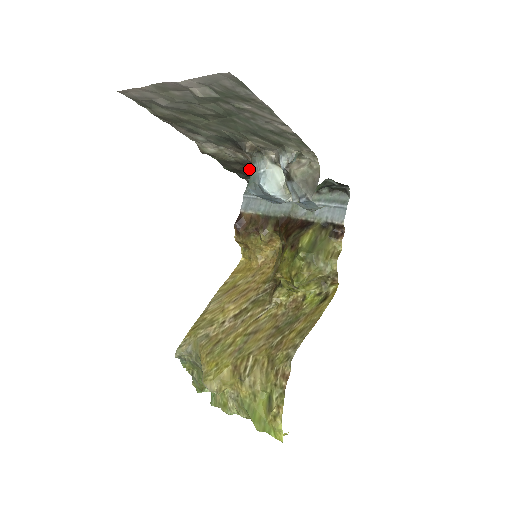
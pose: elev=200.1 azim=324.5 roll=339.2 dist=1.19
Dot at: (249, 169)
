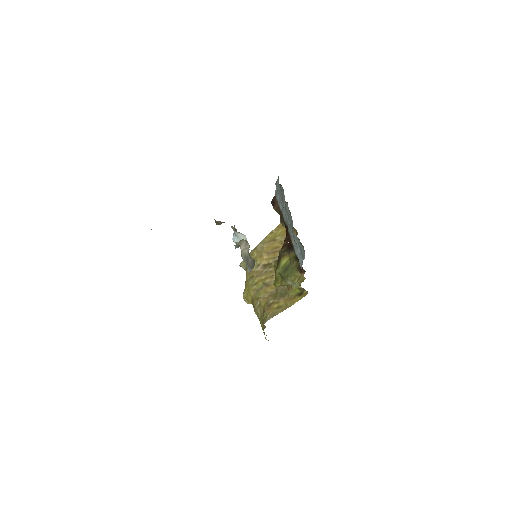
Dot at: occluded
